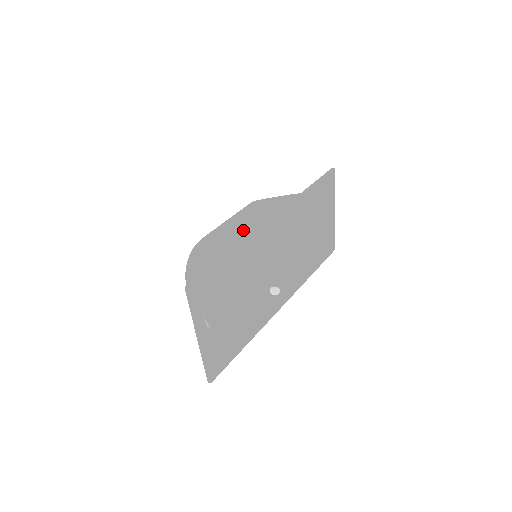
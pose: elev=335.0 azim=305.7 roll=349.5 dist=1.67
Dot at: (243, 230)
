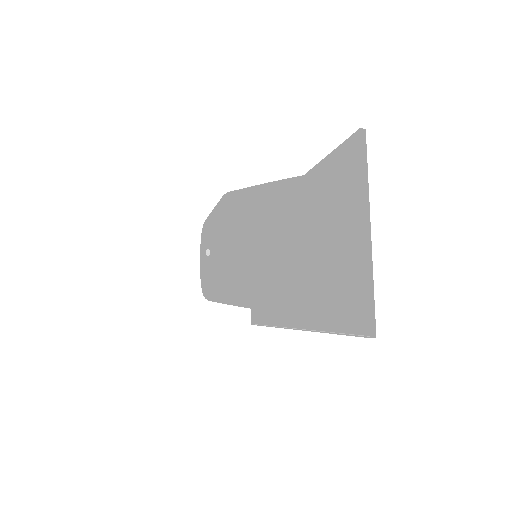
Dot at: occluded
